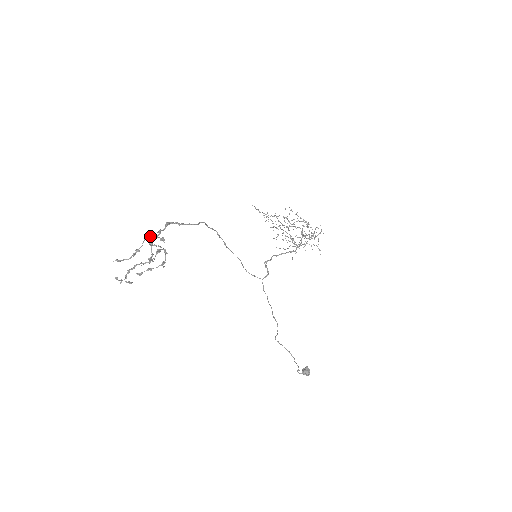
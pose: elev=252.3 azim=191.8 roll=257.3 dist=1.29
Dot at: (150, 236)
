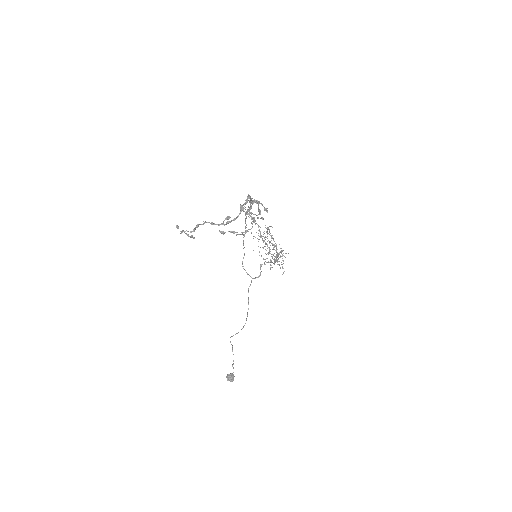
Dot at: (259, 202)
